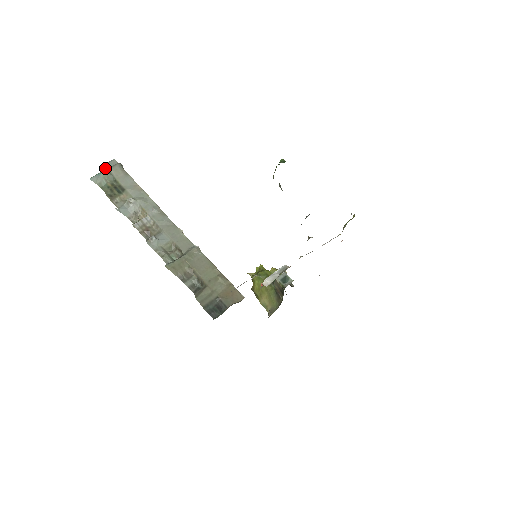
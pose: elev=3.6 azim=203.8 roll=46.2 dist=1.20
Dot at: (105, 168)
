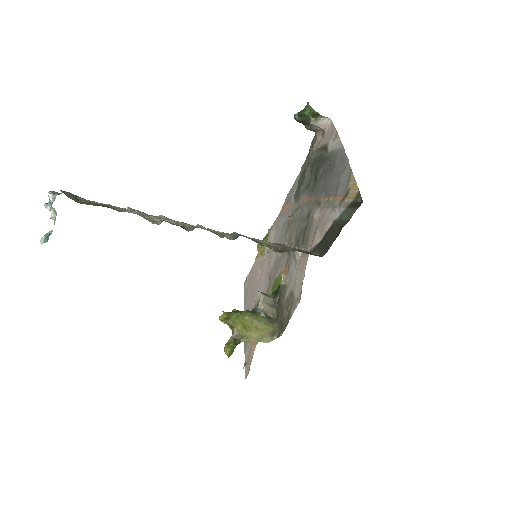
Dot at: (56, 193)
